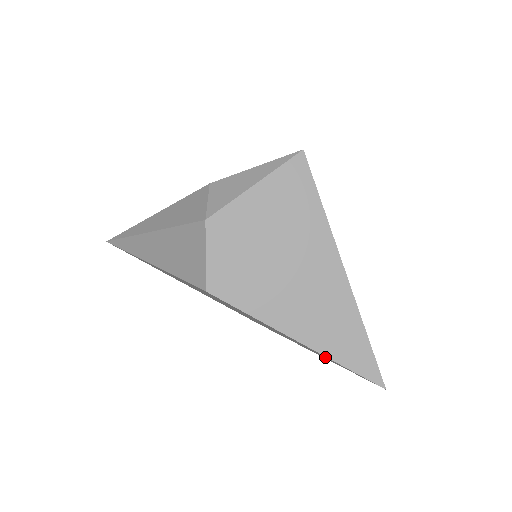
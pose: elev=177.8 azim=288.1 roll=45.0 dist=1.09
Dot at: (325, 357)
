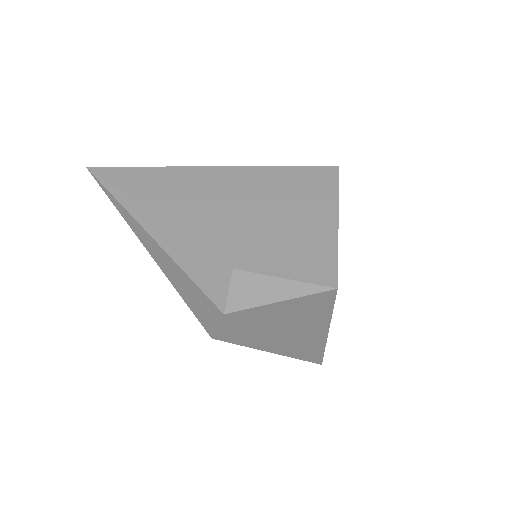
Dot at: occluded
